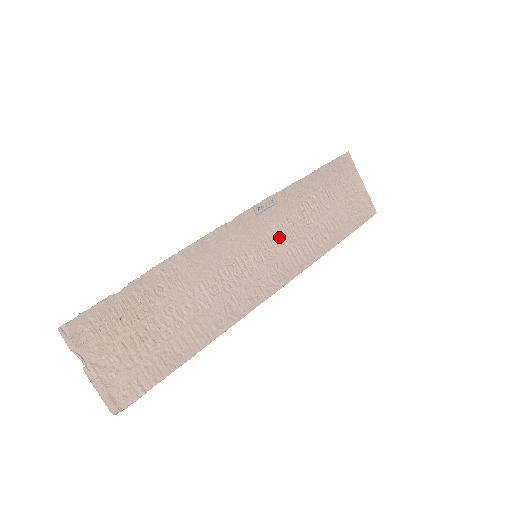
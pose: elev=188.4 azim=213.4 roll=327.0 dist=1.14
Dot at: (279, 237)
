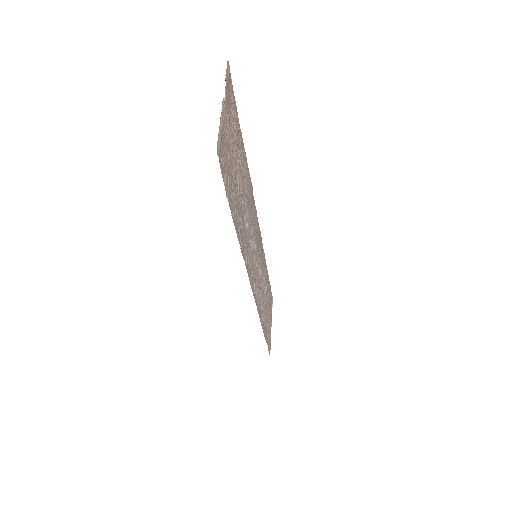
Dot at: (260, 271)
